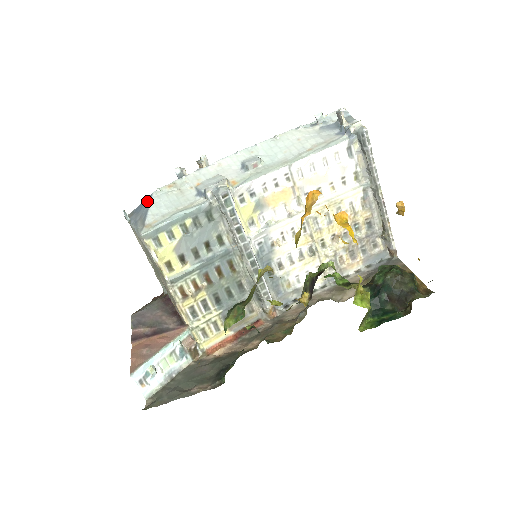
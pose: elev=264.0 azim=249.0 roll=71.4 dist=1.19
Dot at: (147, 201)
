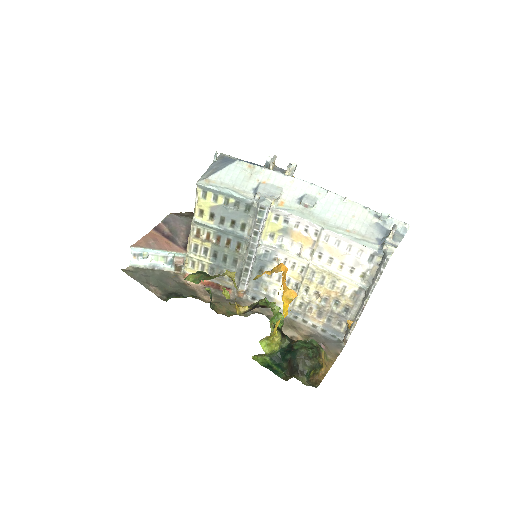
Dot at: (229, 162)
